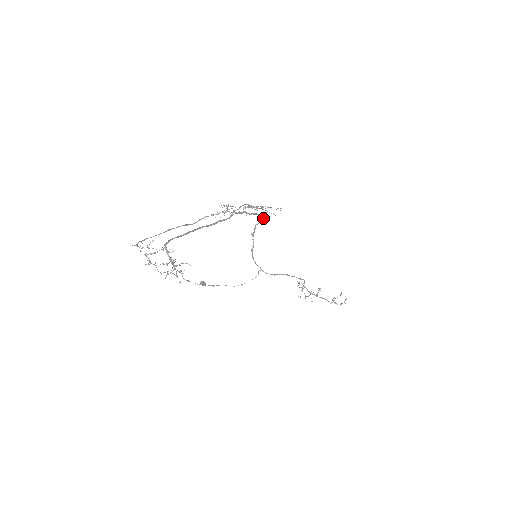
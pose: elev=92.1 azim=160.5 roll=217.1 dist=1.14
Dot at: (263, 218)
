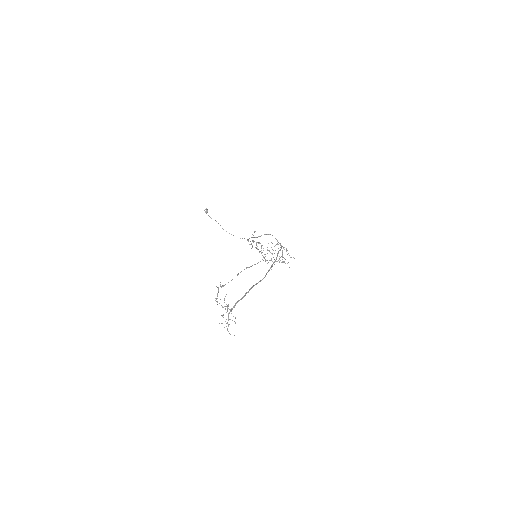
Dot at: occluded
